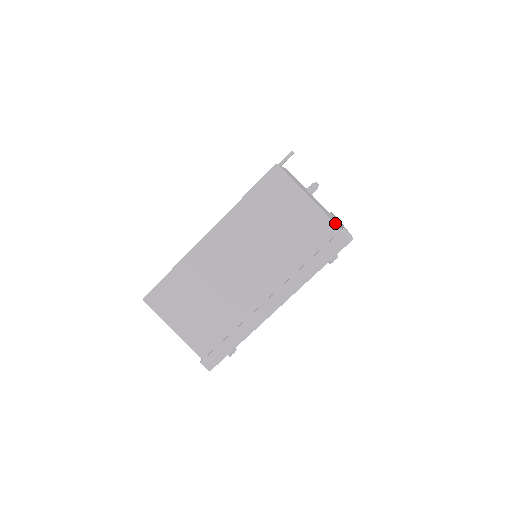
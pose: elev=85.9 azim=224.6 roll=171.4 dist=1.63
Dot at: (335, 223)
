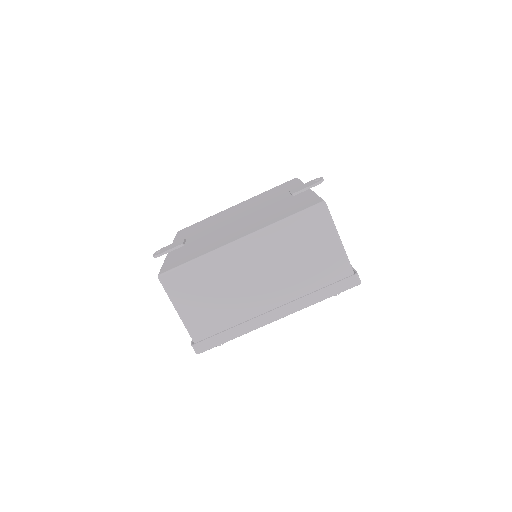
Dot at: occluded
